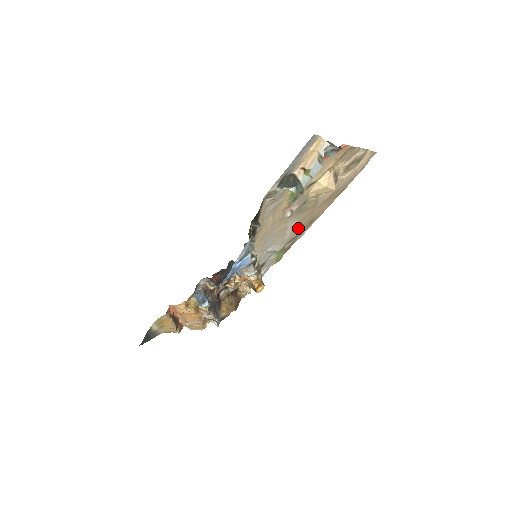
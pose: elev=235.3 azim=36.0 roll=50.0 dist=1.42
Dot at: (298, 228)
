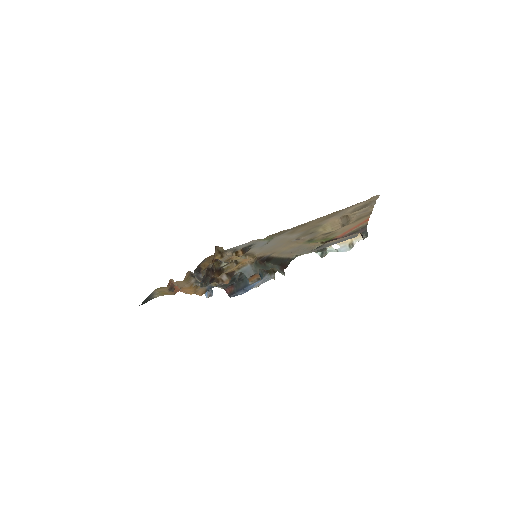
Dot at: (293, 231)
